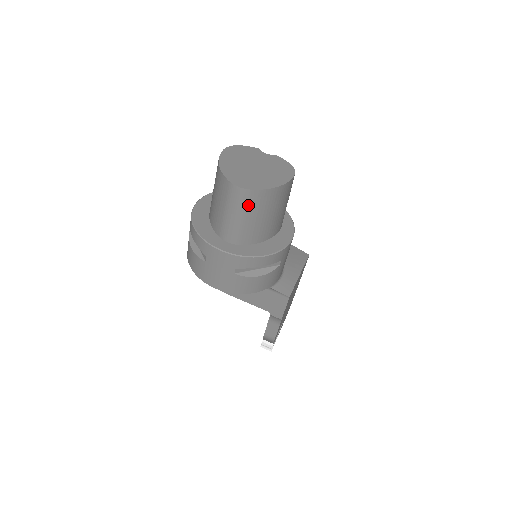
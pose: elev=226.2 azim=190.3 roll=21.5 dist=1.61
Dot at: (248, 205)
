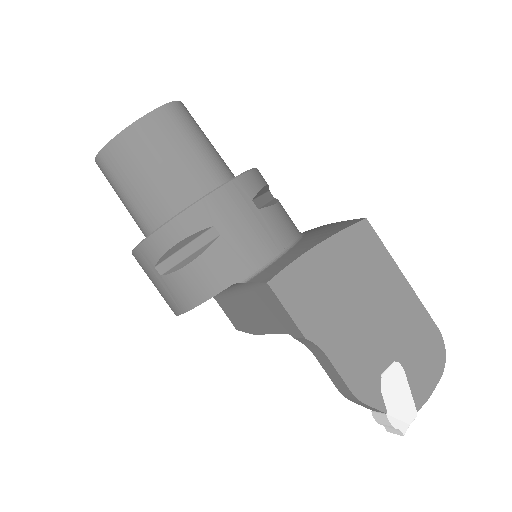
Dot at: (114, 173)
